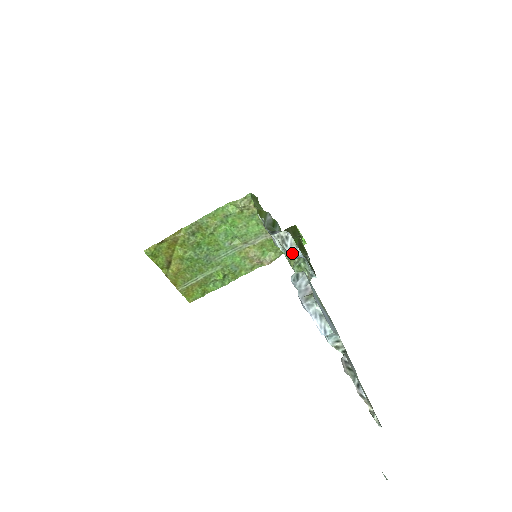
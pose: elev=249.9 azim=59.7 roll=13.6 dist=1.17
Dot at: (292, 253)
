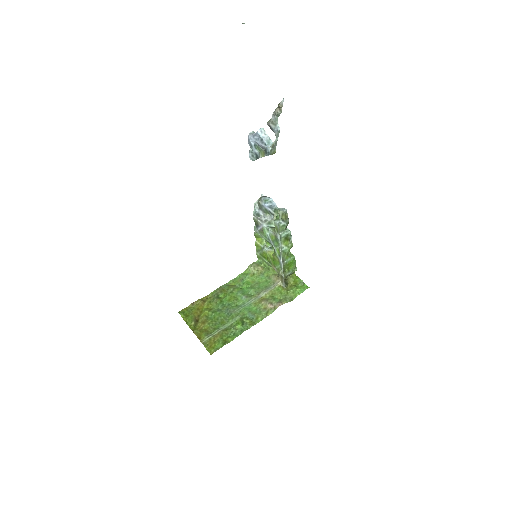
Dot at: (265, 200)
